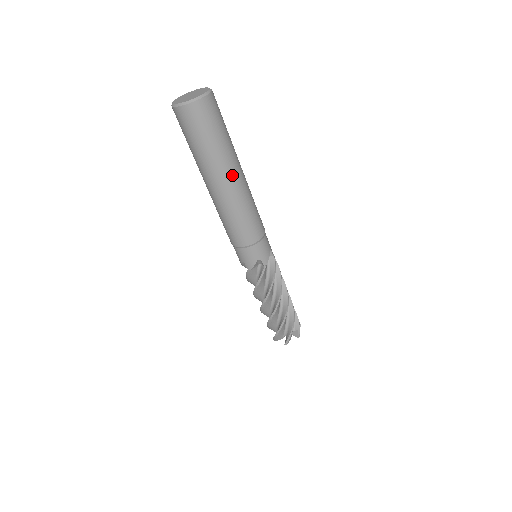
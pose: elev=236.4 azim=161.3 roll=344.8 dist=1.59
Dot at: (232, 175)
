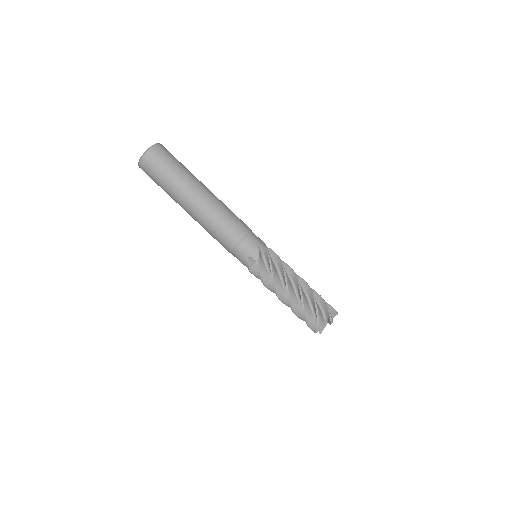
Dot at: (192, 196)
